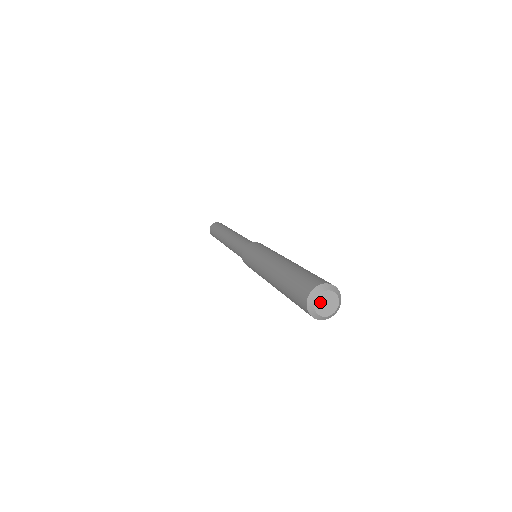
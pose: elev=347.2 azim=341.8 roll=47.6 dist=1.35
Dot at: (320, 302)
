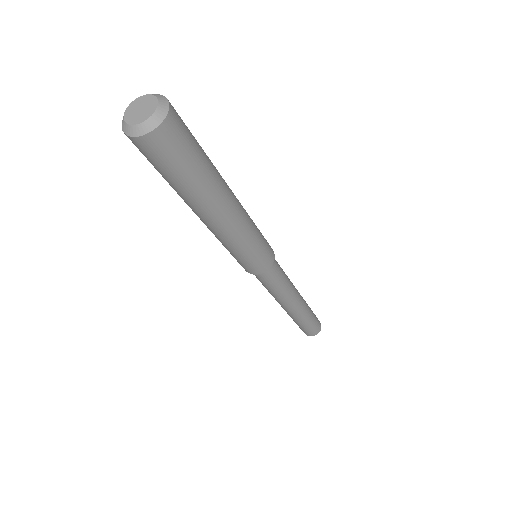
Dot at: (132, 111)
